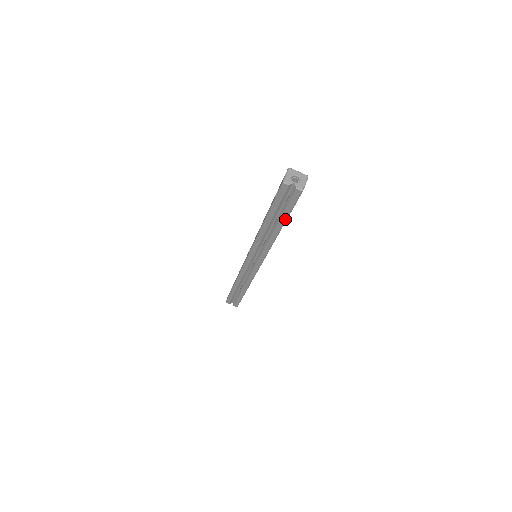
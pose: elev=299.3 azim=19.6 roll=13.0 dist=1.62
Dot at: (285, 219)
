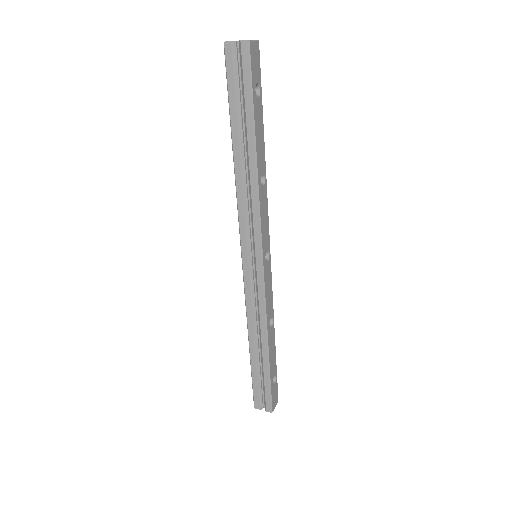
Dot at: (251, 120)
